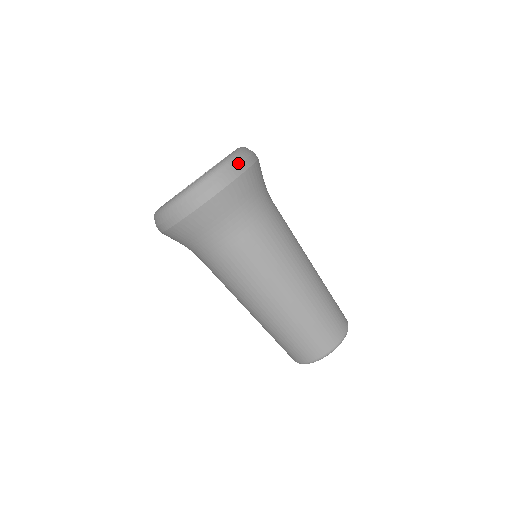
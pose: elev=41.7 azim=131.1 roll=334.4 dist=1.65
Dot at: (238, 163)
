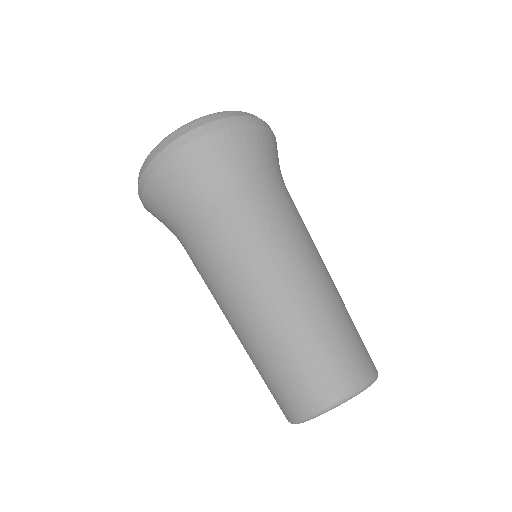
Dot at: (231, 115)
